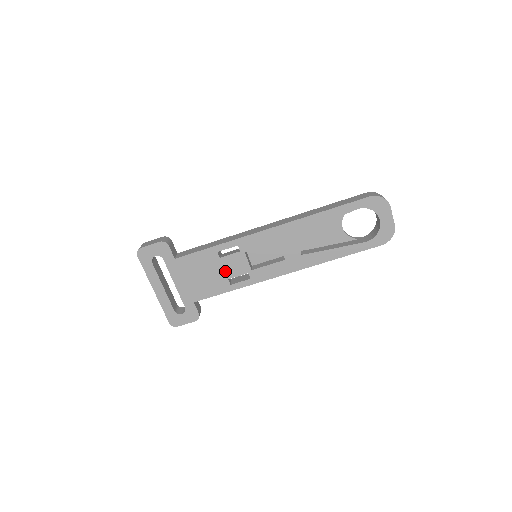
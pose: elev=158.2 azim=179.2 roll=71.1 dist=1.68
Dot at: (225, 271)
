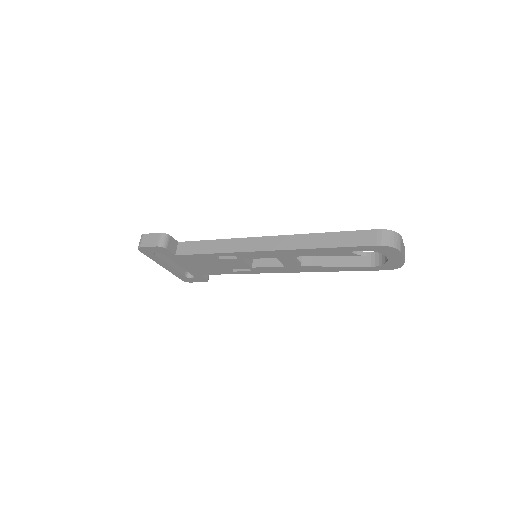
Dot at: (226, 265)
